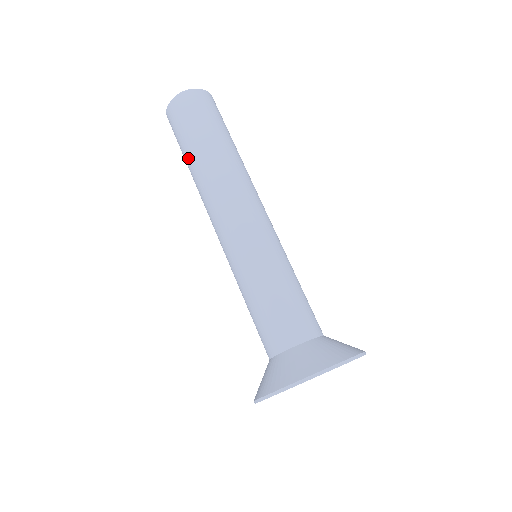
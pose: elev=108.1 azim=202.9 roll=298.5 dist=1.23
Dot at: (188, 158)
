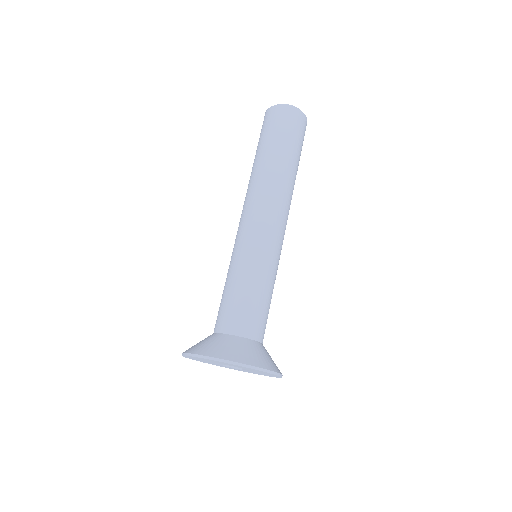
Dot at: (265, 152)
